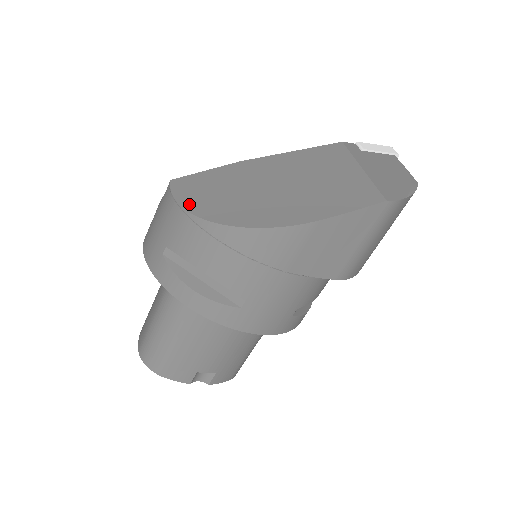
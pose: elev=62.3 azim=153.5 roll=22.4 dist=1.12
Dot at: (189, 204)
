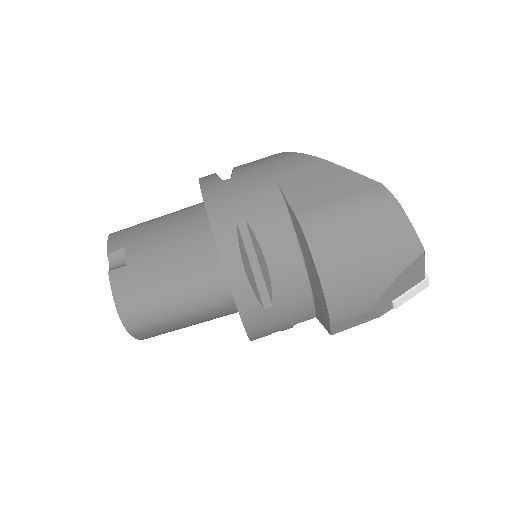
Dot at: occluded
